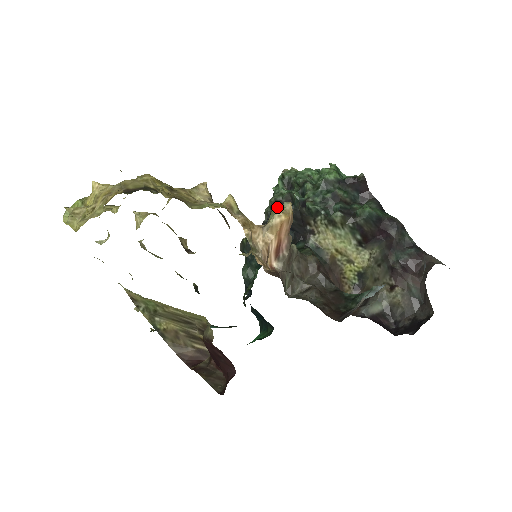
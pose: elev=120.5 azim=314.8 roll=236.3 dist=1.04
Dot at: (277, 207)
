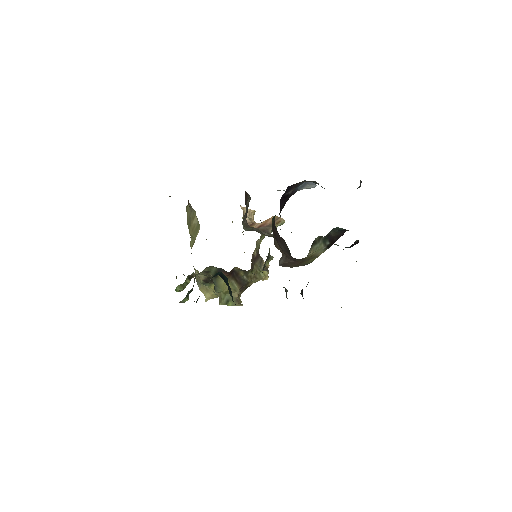
Dot at: occluded
